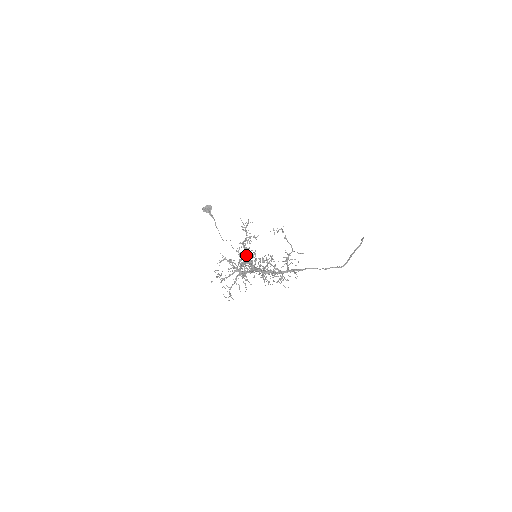
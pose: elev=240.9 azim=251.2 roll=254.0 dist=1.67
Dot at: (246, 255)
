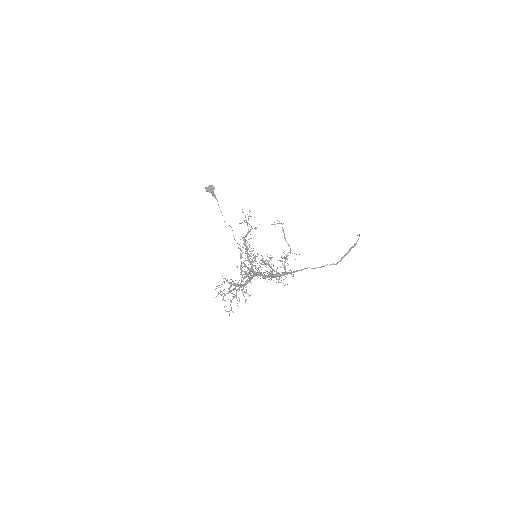
Dot at: (247, 254)
